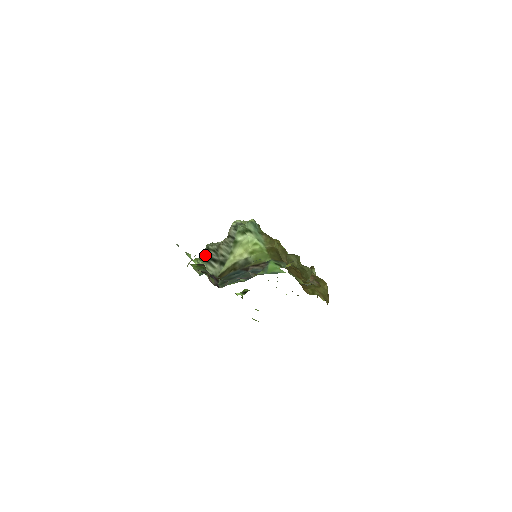
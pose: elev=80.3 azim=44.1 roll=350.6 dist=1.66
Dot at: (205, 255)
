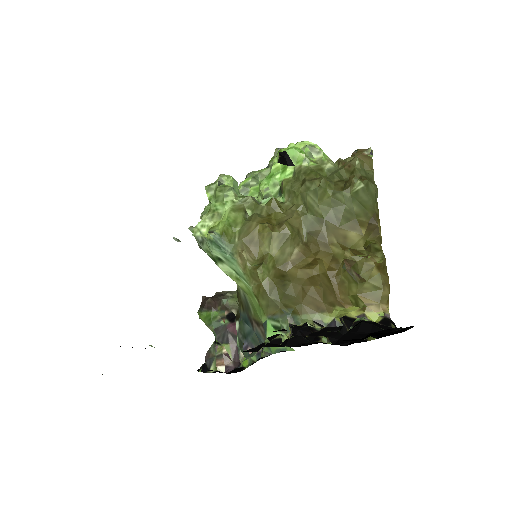
Dot at: occluded
